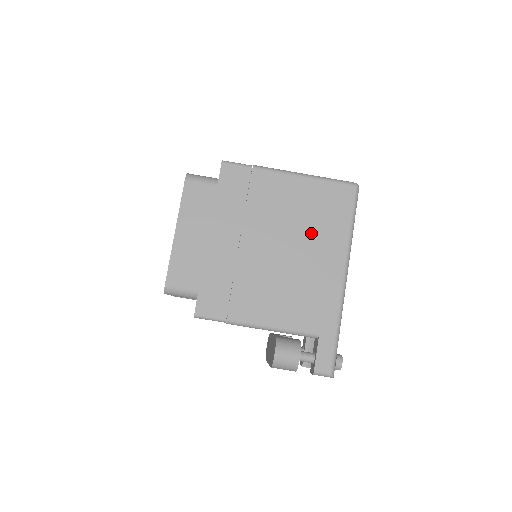
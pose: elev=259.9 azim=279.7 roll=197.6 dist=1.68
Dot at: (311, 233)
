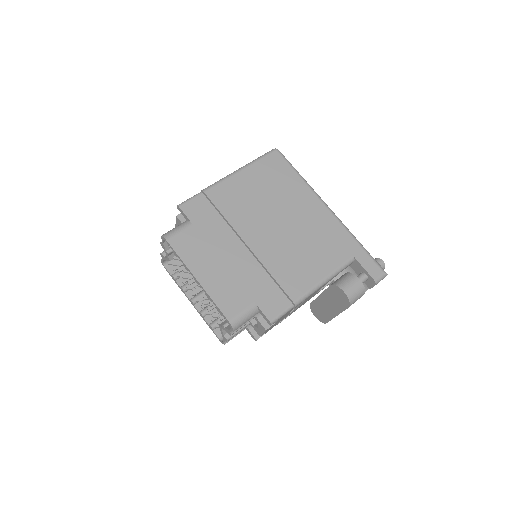
Dot at: (283, 200)
